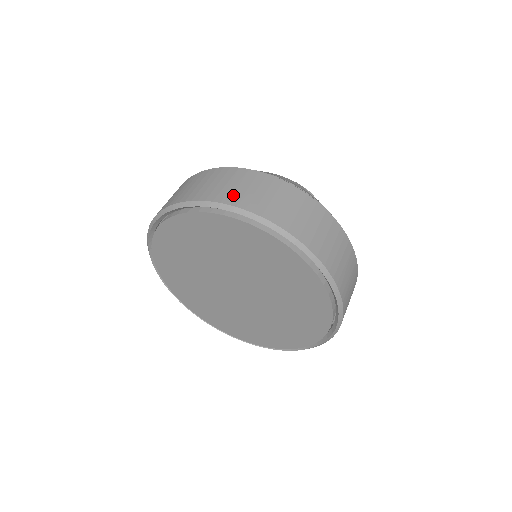
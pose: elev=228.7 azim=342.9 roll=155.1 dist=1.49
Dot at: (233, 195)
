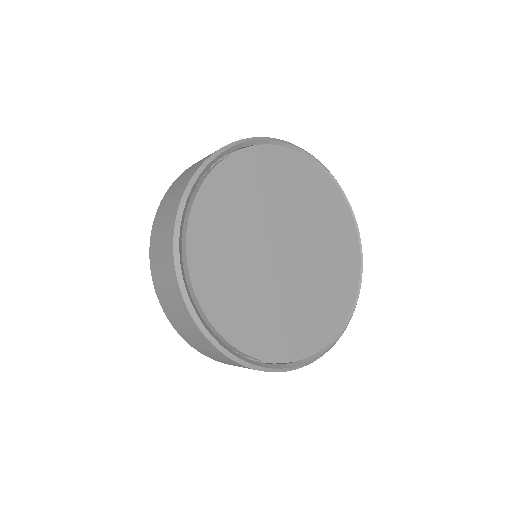
Dot at: occluded
